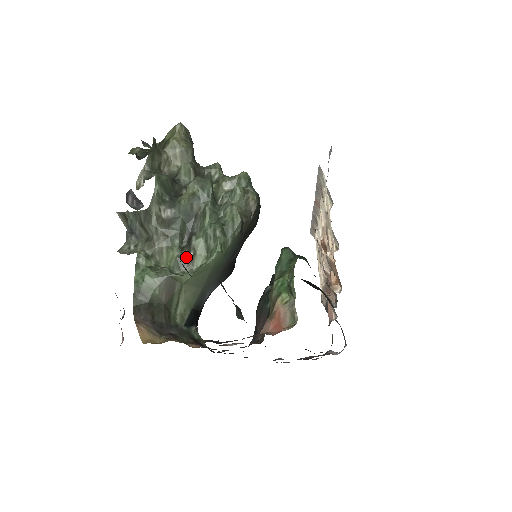
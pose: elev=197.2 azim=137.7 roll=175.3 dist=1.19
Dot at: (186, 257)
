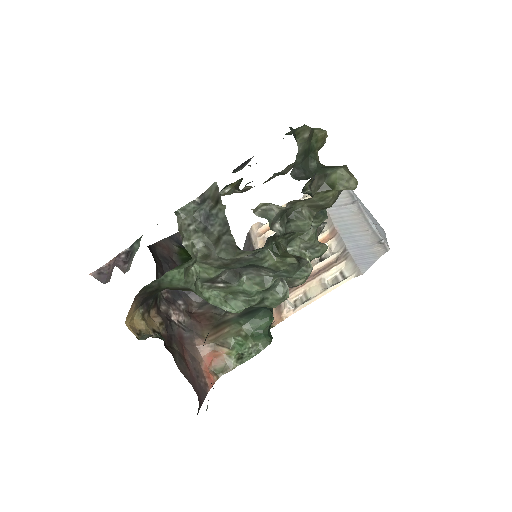
Dot at: (217, 281)
